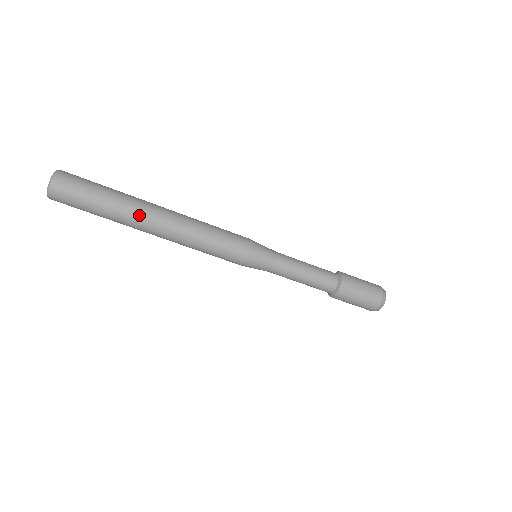
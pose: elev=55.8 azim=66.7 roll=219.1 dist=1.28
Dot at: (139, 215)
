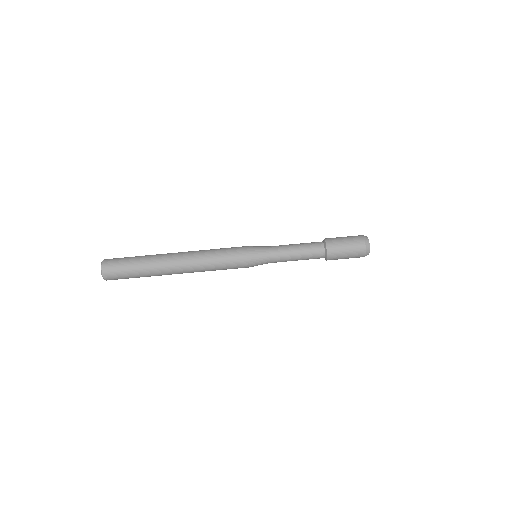
Dot at: (163, 264)
